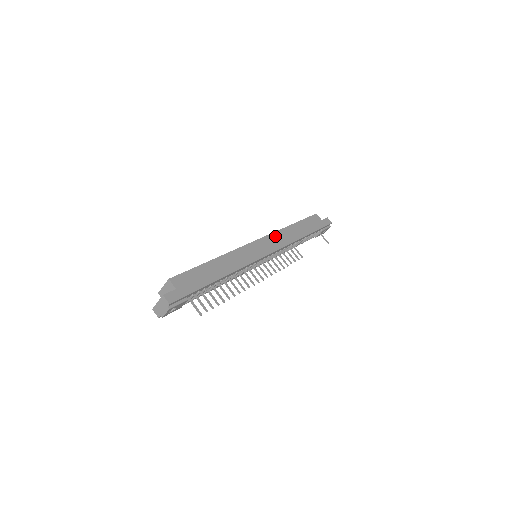
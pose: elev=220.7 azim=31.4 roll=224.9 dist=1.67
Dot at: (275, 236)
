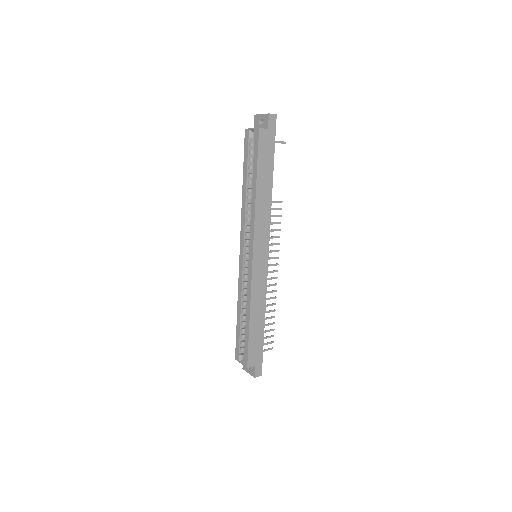
Dot at: (258, 227)
